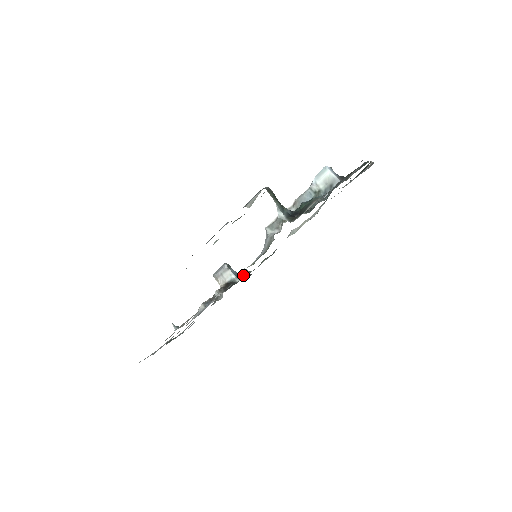
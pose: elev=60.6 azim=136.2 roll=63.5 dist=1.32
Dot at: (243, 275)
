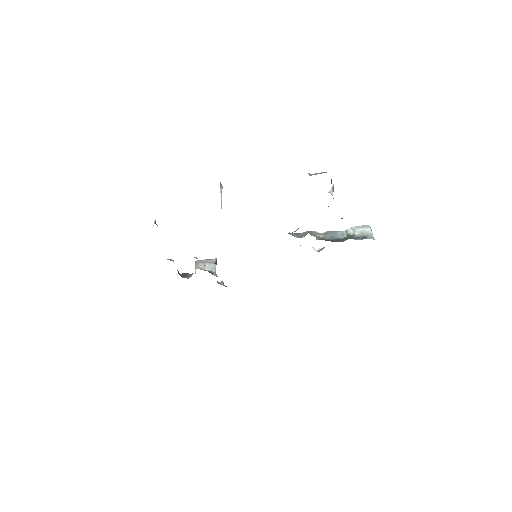
Dot at: (218, 283)
